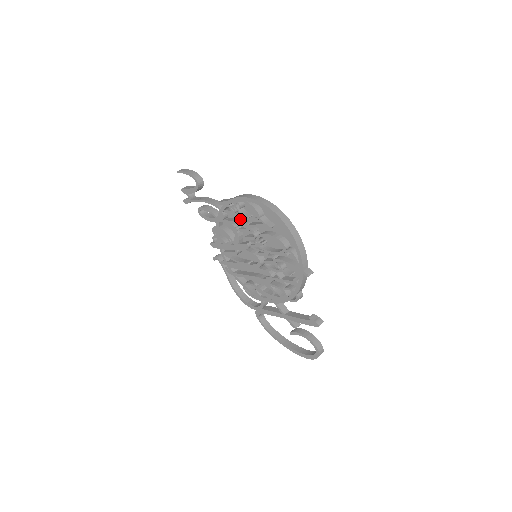
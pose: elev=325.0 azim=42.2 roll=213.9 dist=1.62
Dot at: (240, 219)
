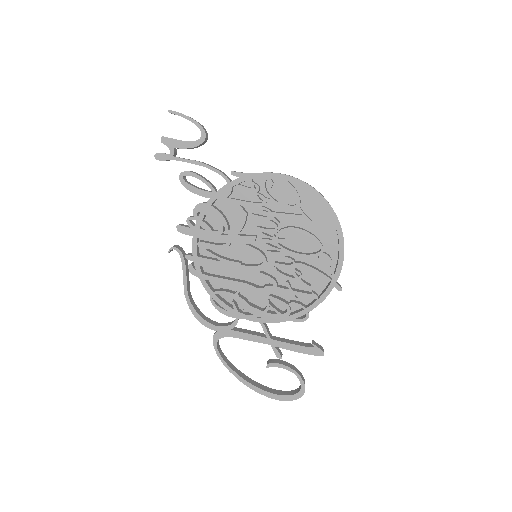
Dot at: (262, 202)
